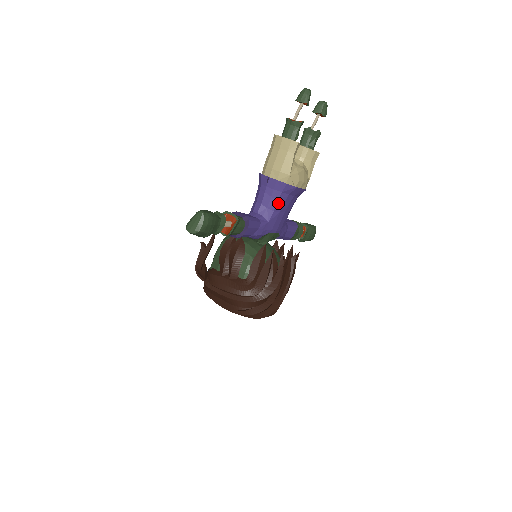
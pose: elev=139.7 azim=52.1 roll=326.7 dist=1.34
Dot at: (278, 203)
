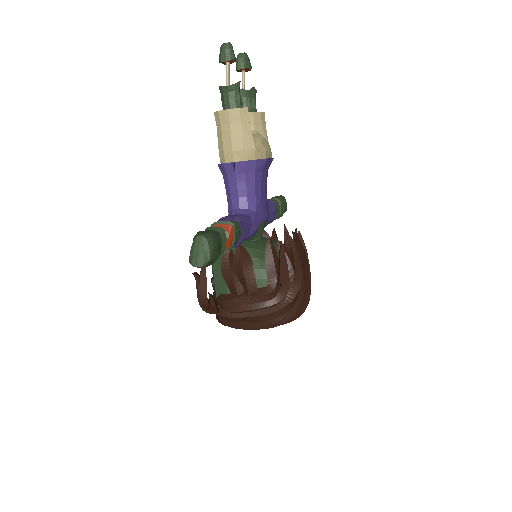
Dot at: (256, 186)
